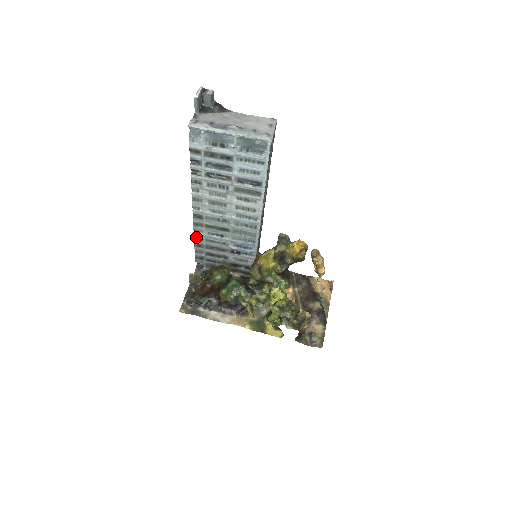
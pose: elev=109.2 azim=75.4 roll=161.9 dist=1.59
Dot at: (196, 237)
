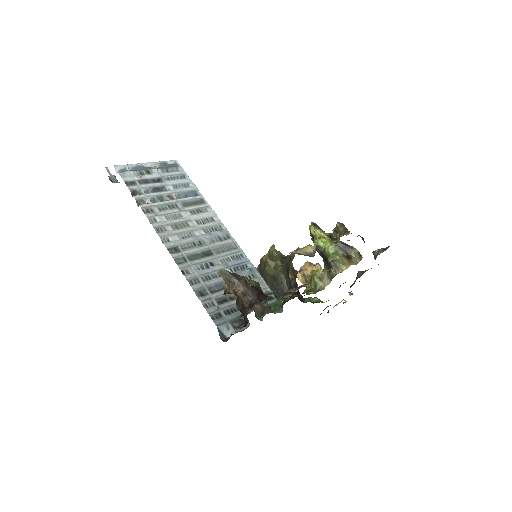
Dot at: (190, 281)
